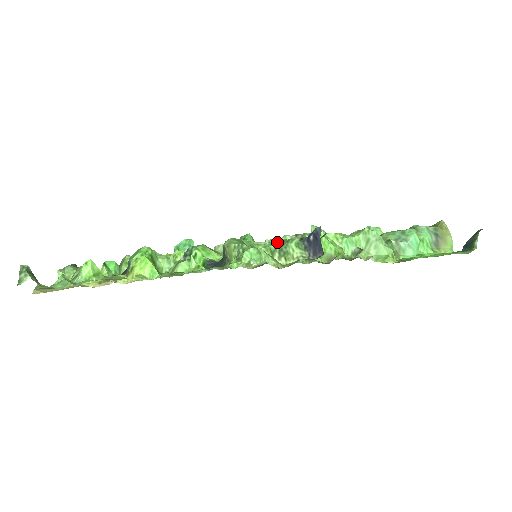
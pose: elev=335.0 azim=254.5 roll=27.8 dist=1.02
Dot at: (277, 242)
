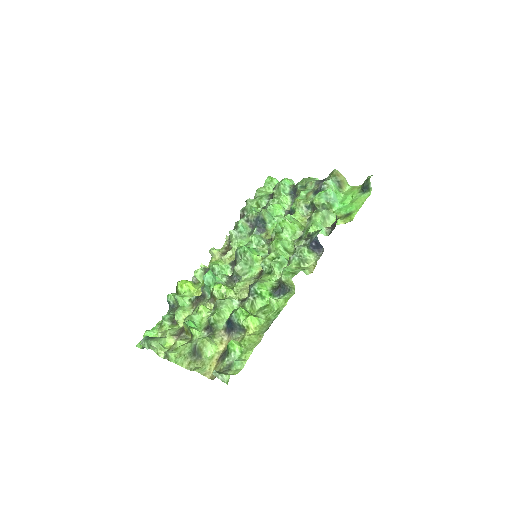
Dot at: (297, 257)
